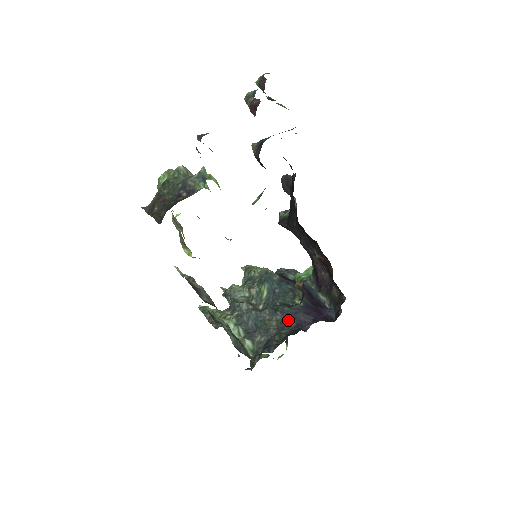
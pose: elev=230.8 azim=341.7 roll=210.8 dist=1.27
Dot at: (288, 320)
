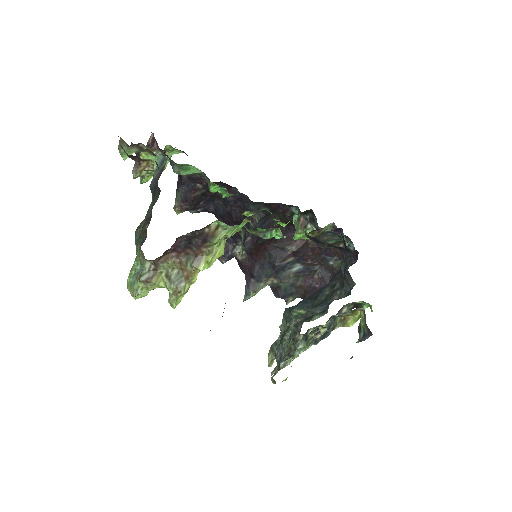
Dot at: (335, 280)
